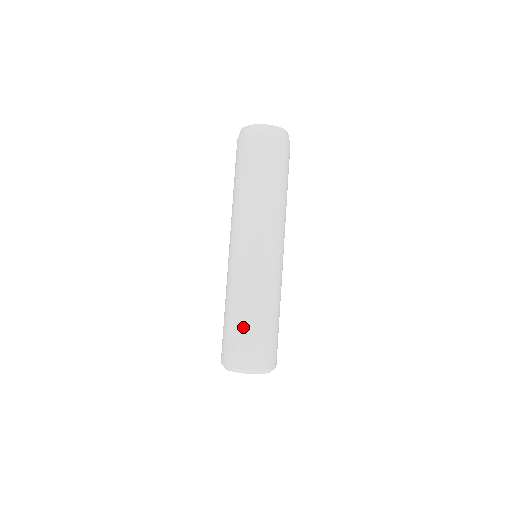
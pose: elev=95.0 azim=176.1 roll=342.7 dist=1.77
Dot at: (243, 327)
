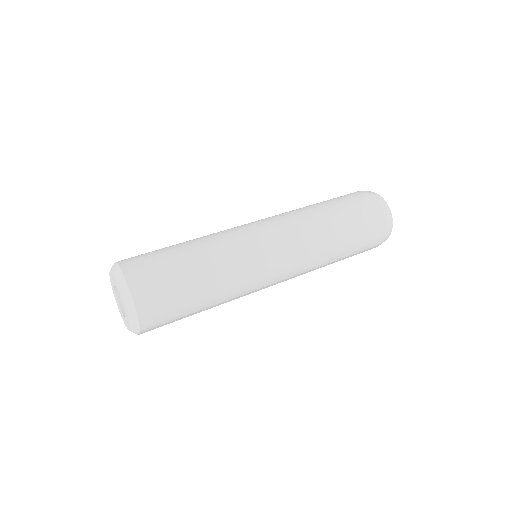
Dot at: occluded
